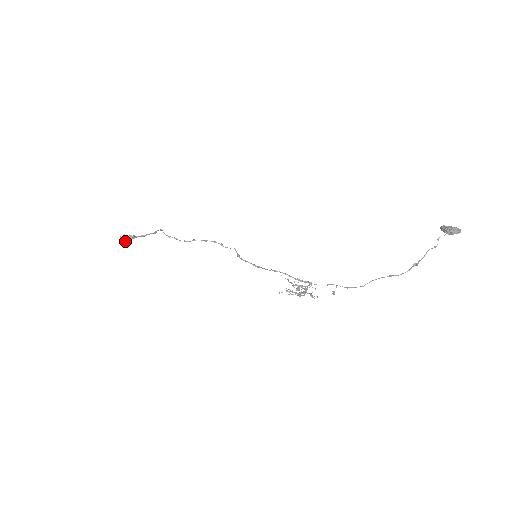
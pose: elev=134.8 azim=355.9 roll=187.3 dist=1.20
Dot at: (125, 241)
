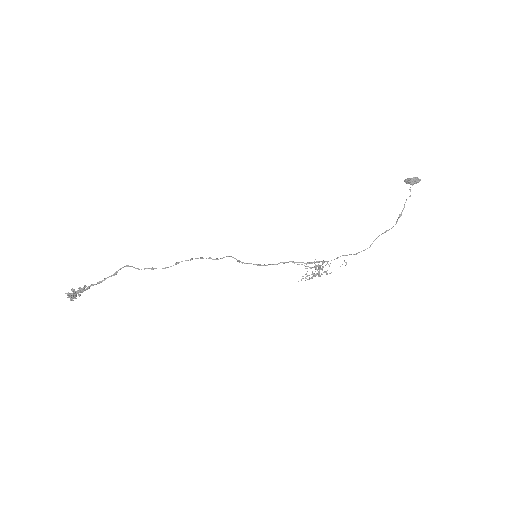
Dot at: (74, 297)
